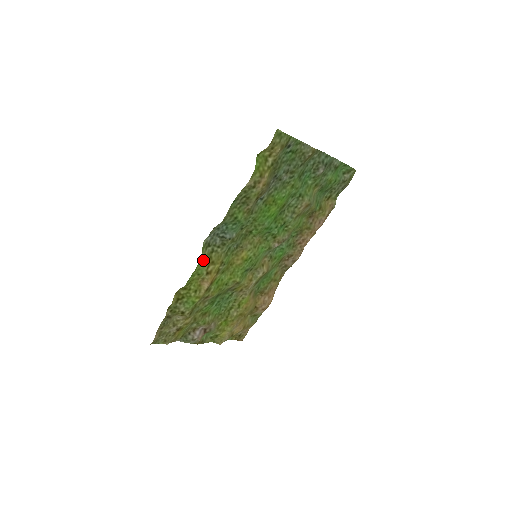
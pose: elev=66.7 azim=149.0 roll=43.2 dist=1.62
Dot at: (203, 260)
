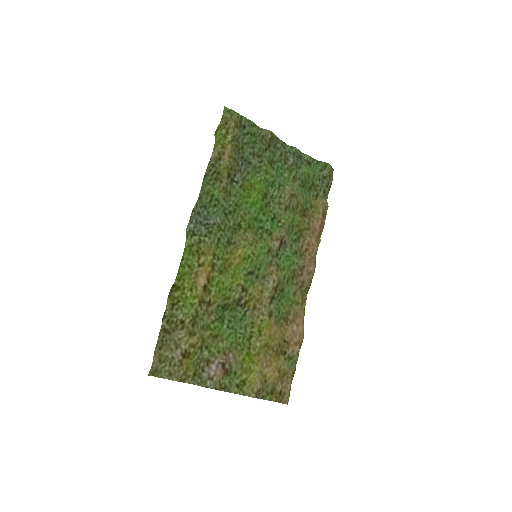
Dot at: (190, 247)
